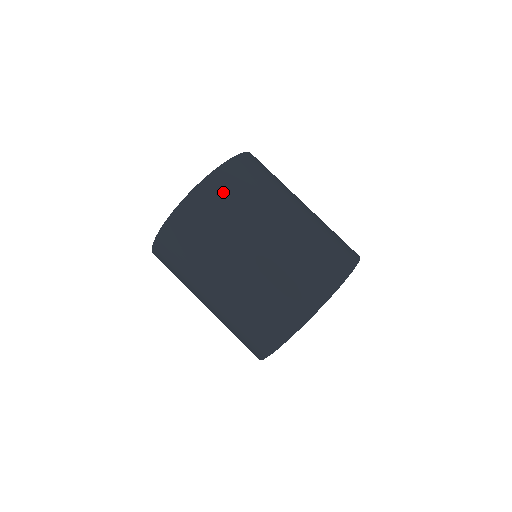
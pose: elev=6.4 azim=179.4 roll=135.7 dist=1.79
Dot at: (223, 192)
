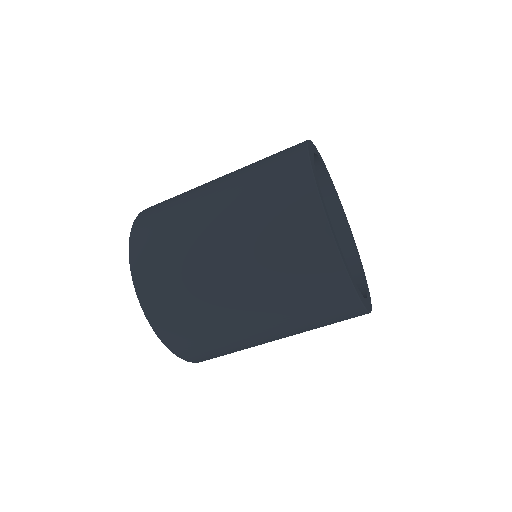
Dot at: occluded
